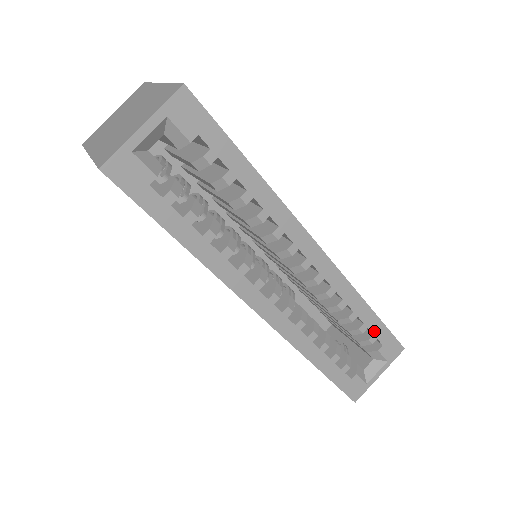
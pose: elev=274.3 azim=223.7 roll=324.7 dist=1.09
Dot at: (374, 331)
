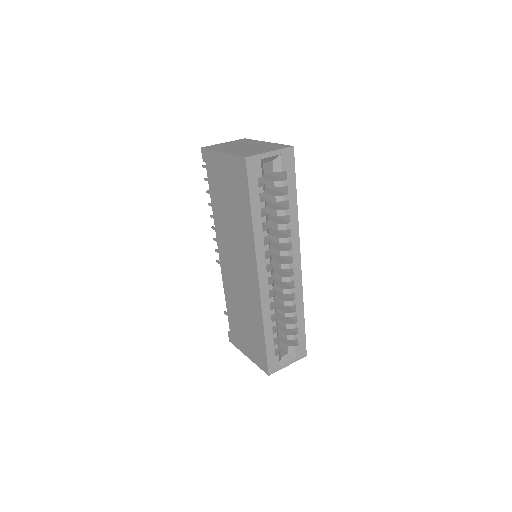
Dot at: (299, 331)
